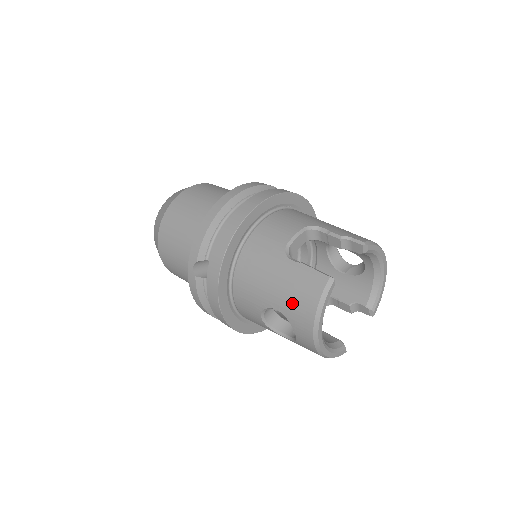
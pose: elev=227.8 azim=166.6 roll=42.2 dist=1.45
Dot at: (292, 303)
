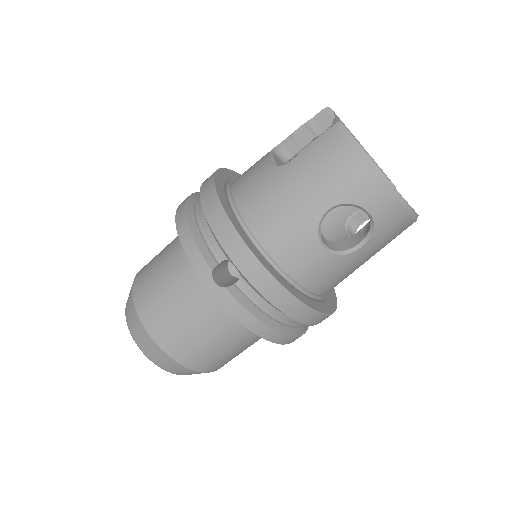
Dot at: (333, 181)
